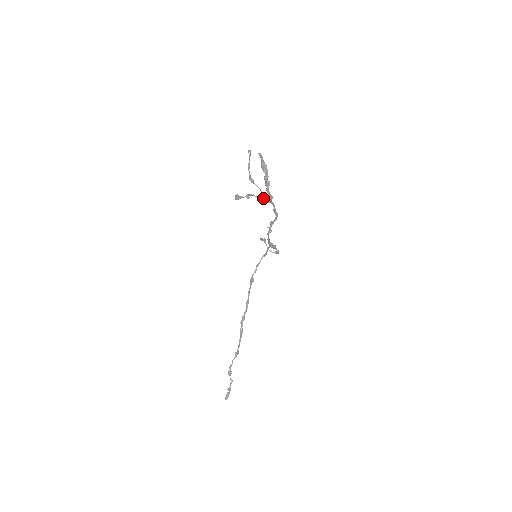
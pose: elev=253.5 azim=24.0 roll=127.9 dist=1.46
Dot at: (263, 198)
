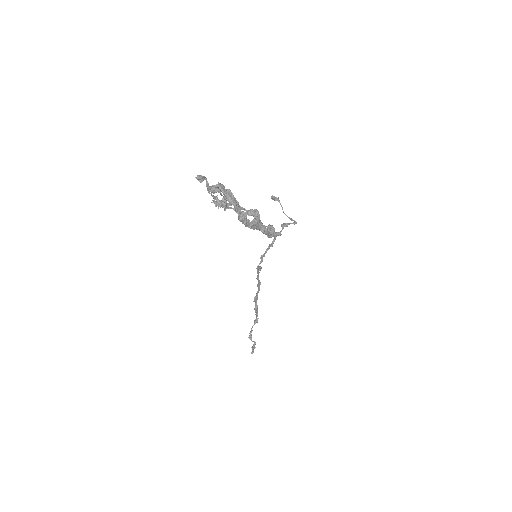
Dot at: (246, 213)
